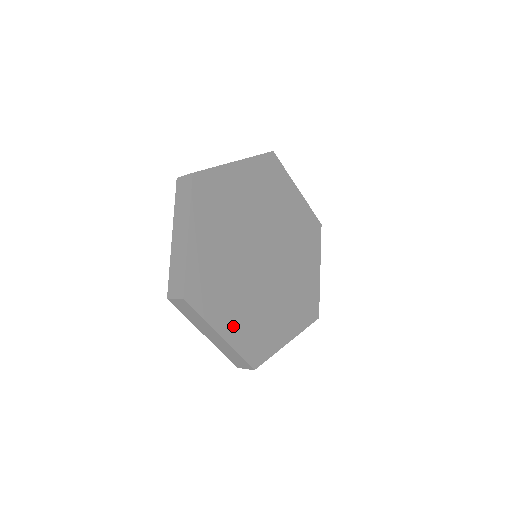
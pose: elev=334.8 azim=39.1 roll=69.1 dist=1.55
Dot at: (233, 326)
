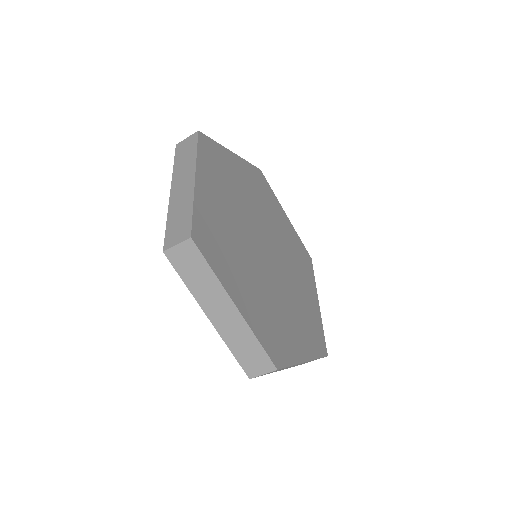
Dot at: (302, 342)
